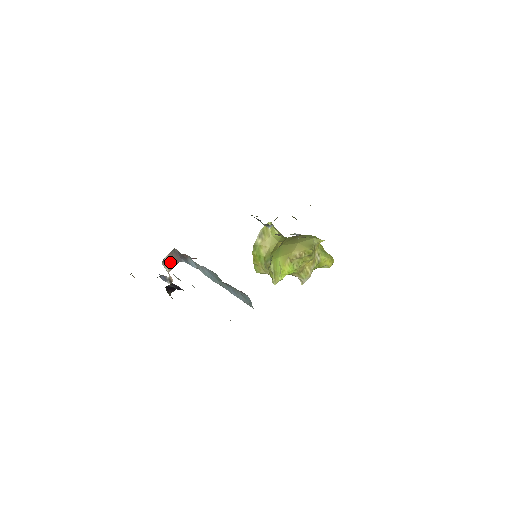
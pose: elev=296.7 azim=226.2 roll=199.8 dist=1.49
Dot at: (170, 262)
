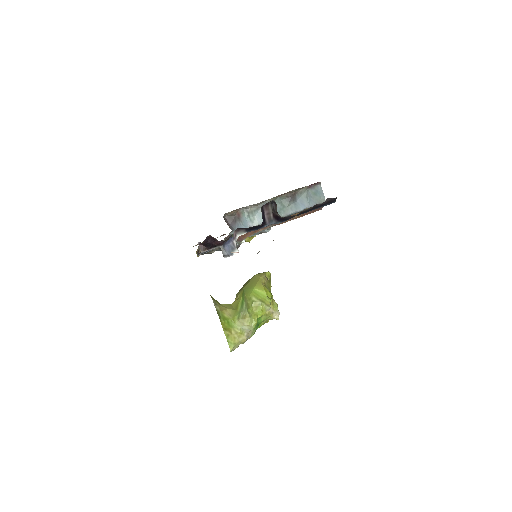
Dot at: occluded
